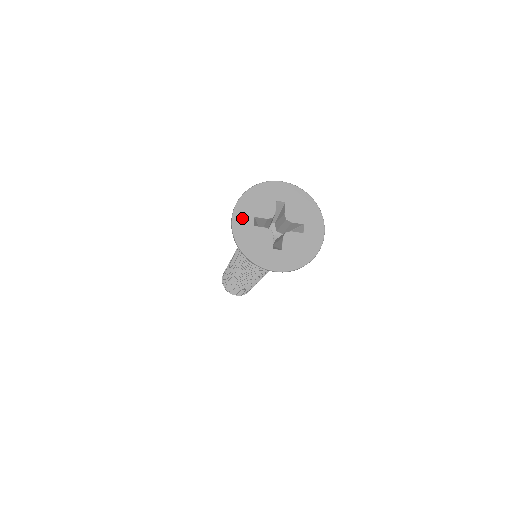
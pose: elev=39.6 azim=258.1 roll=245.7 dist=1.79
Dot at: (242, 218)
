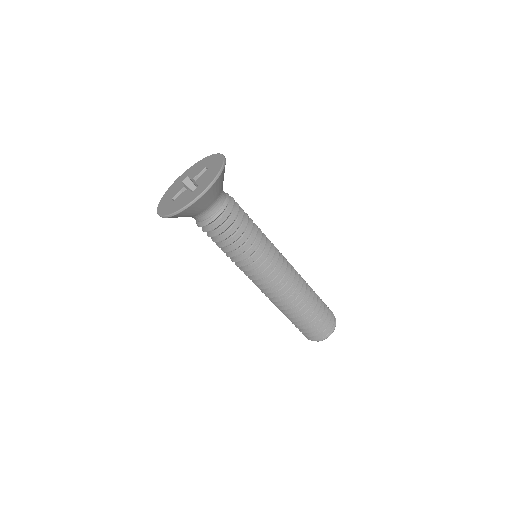
Dot at: (164, 207)
